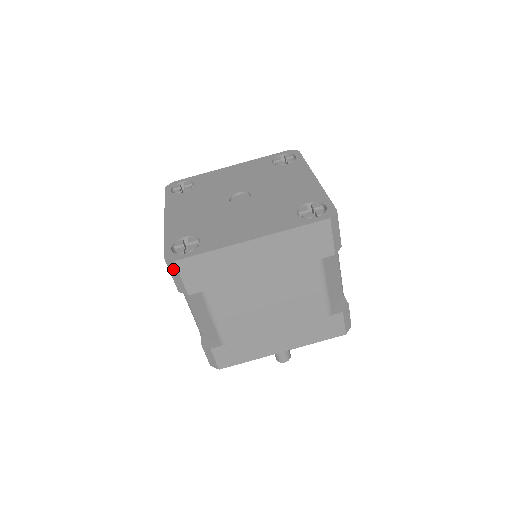
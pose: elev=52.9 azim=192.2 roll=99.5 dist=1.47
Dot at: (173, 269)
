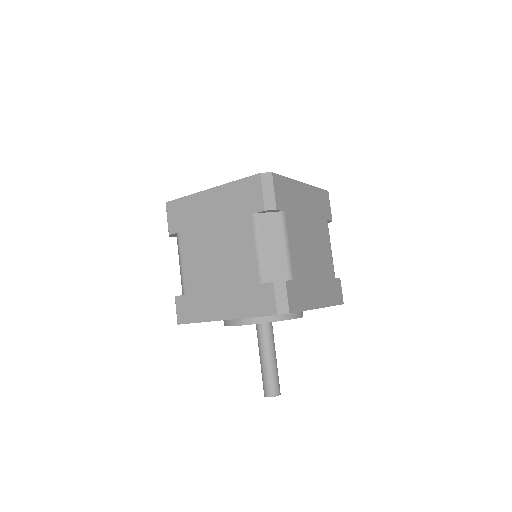
Dot at: occluded
